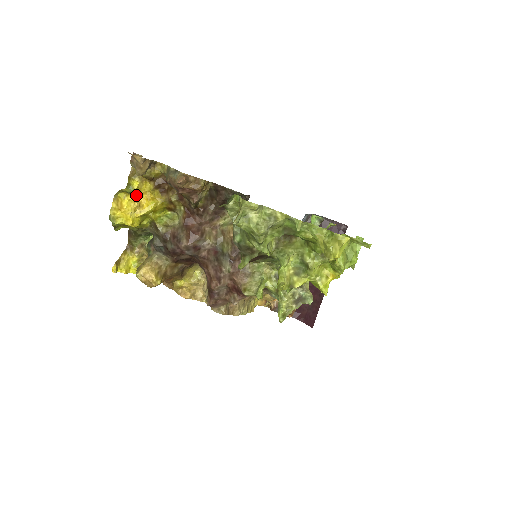
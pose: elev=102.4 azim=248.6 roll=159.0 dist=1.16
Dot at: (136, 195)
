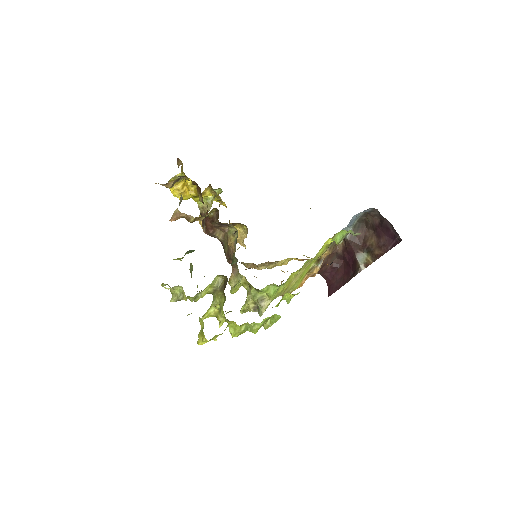
Dot at: (180, 186)
